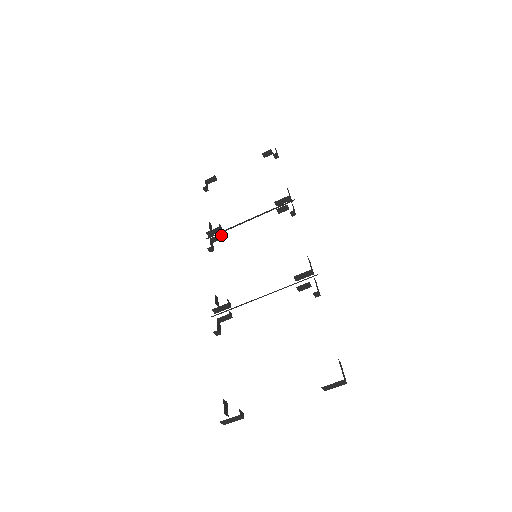
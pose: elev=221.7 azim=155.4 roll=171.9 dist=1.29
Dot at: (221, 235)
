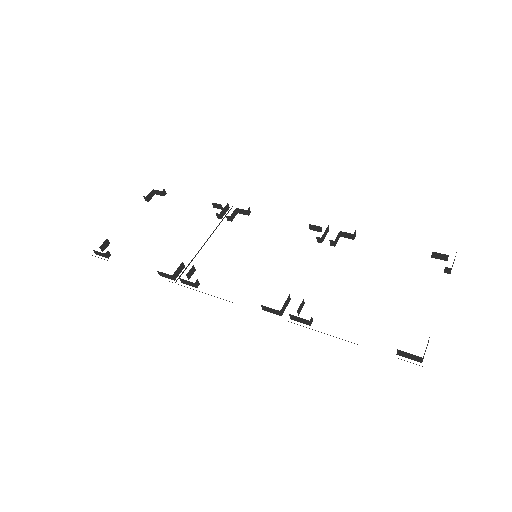
Dot at: occluded
